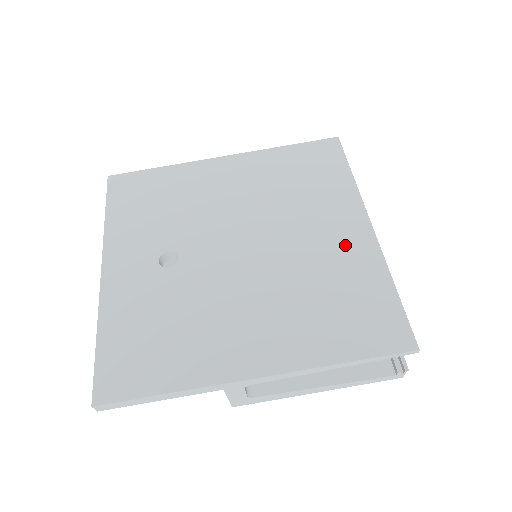
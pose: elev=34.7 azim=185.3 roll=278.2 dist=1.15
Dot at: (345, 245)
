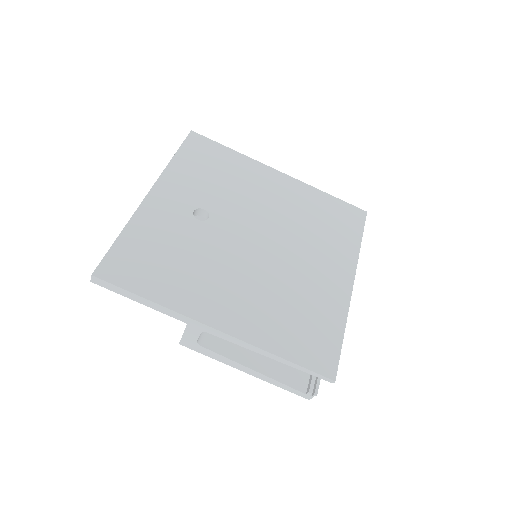
Dot at: (328, 284)
